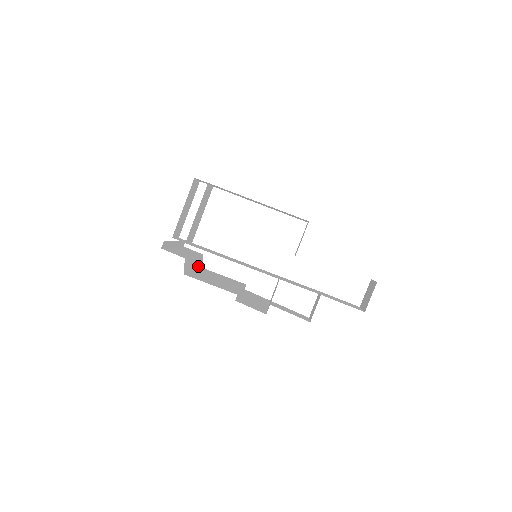
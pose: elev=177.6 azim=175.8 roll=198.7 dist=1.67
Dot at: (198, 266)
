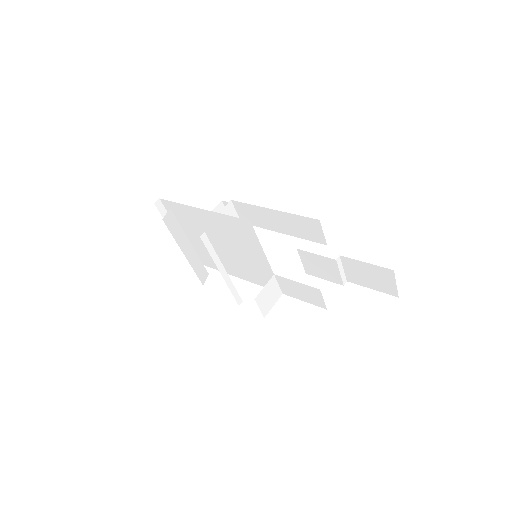
Dot at: (195, 268)
